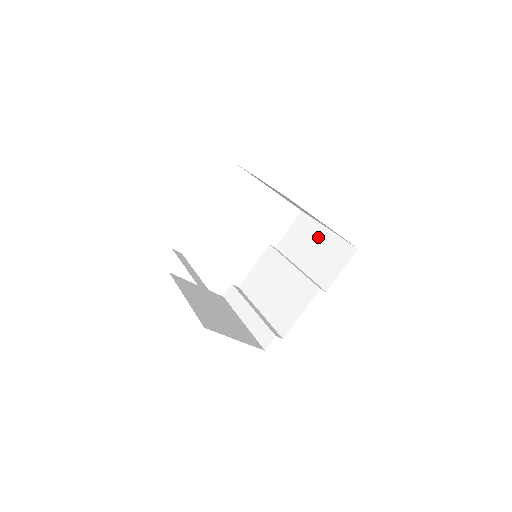
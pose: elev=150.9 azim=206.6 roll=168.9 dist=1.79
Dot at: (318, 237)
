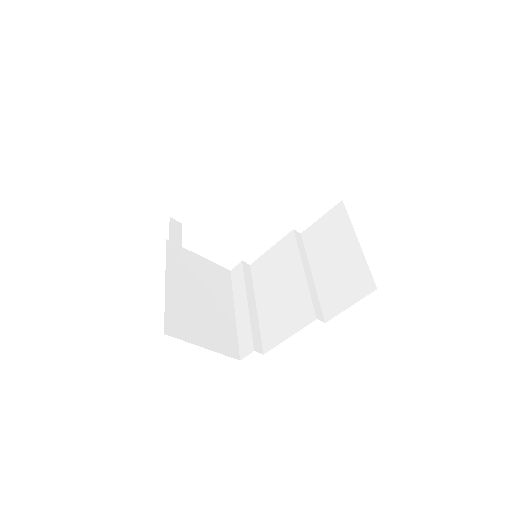
Dot at: (344, 246)
